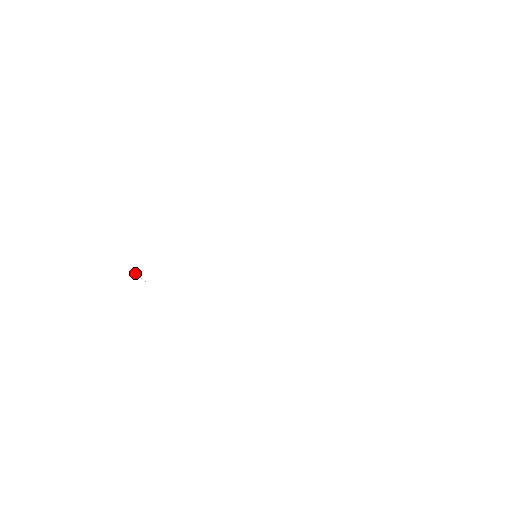
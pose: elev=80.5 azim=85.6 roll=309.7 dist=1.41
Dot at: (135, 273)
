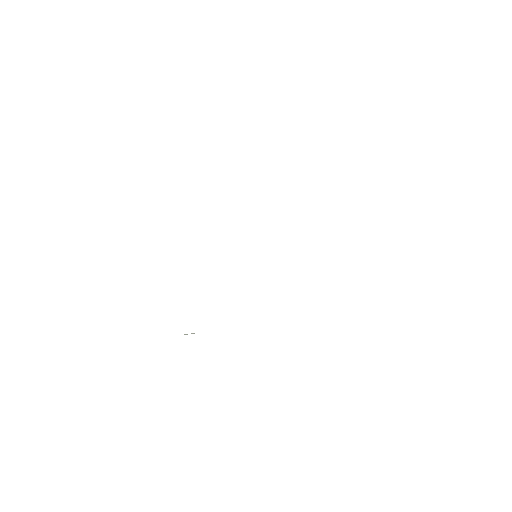
Dot at: occluded
